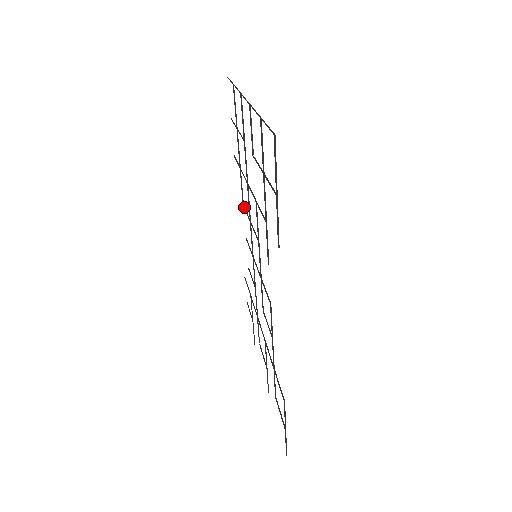
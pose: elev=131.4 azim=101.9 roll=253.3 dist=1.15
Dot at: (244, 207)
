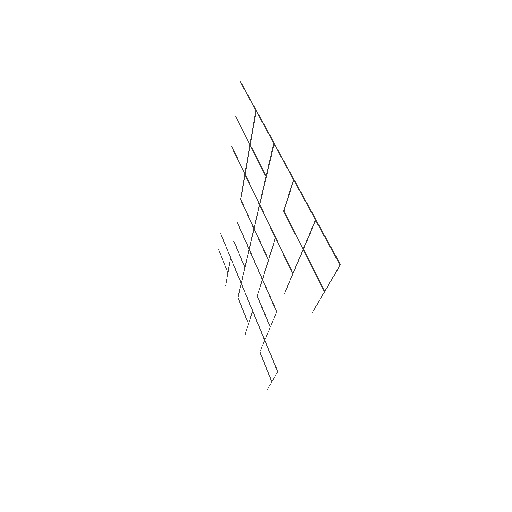
Dot at: (243, 204)
